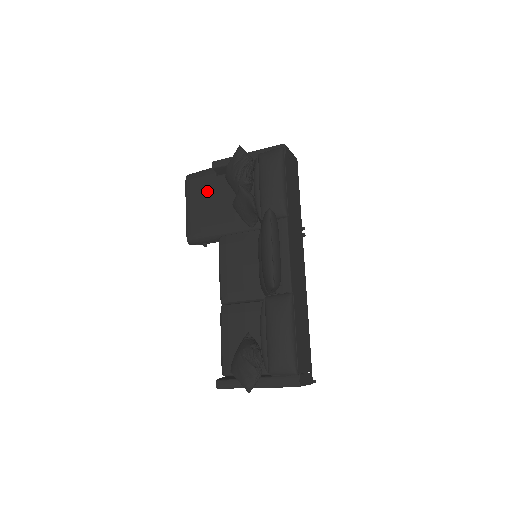
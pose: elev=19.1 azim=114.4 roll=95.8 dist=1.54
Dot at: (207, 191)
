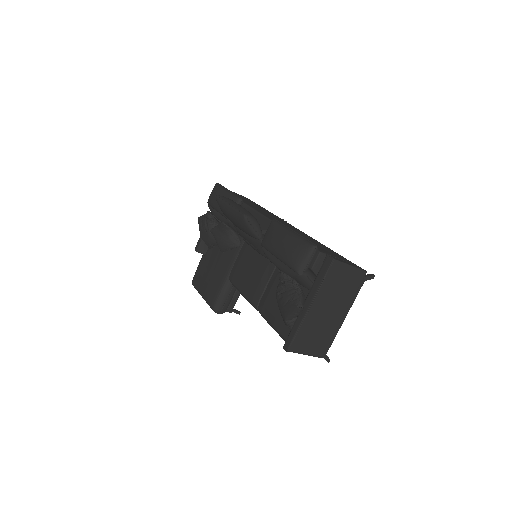
Dot at: (205, 269)
